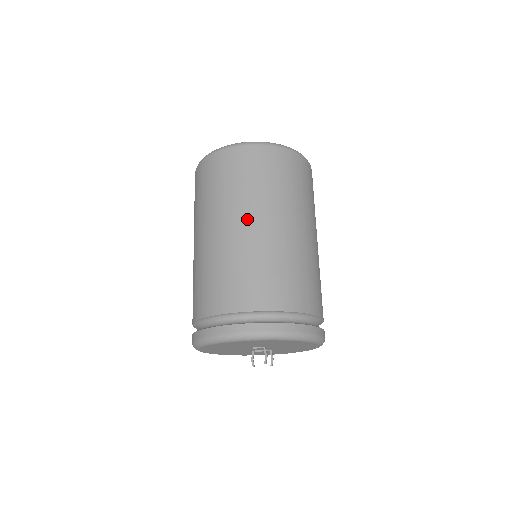
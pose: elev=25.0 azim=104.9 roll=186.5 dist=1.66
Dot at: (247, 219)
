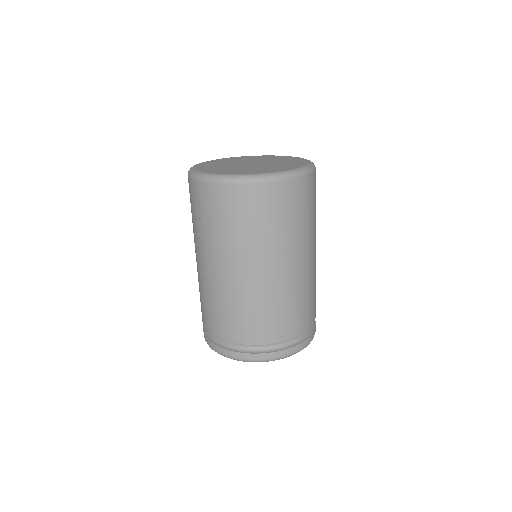
Dot at: (236, 266)
